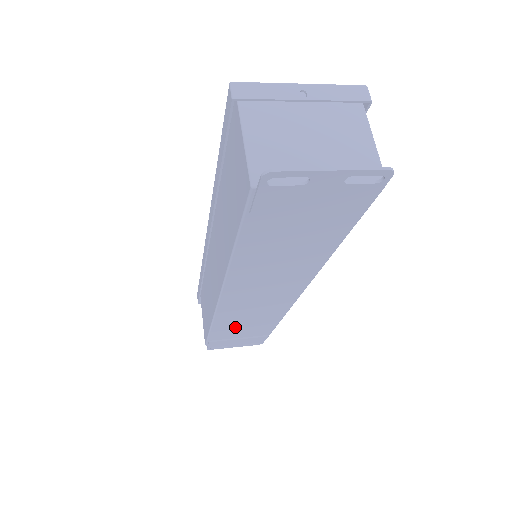
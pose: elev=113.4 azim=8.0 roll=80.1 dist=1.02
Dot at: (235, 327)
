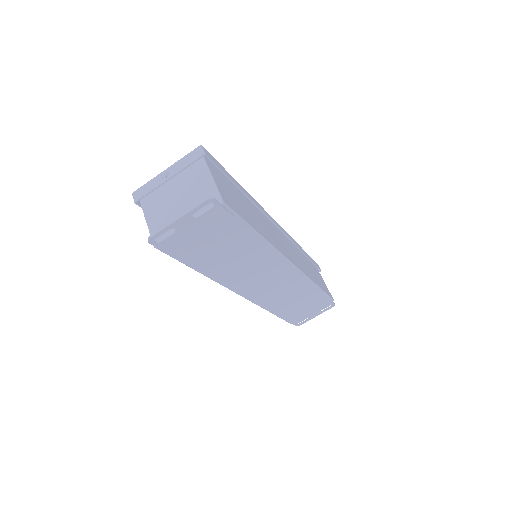
Dot at: (289, 305)
